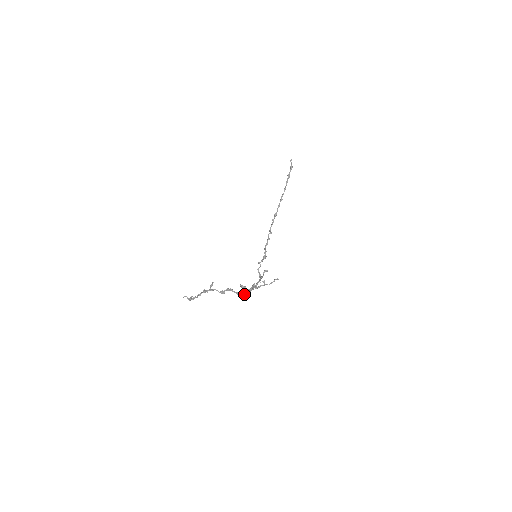
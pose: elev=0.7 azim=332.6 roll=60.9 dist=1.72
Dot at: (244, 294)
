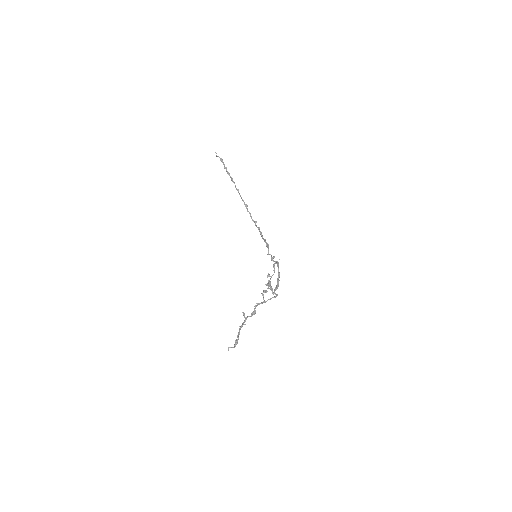
Dot at: occluded
